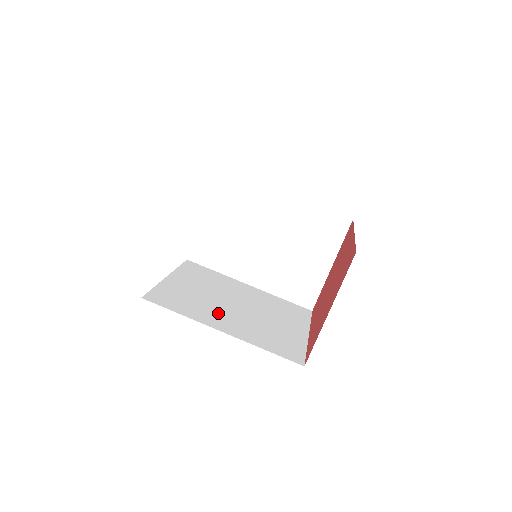
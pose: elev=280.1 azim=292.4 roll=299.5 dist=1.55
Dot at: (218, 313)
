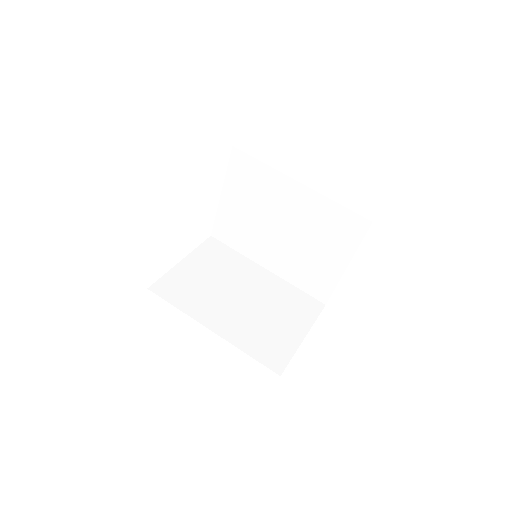
Dot at: occluded
